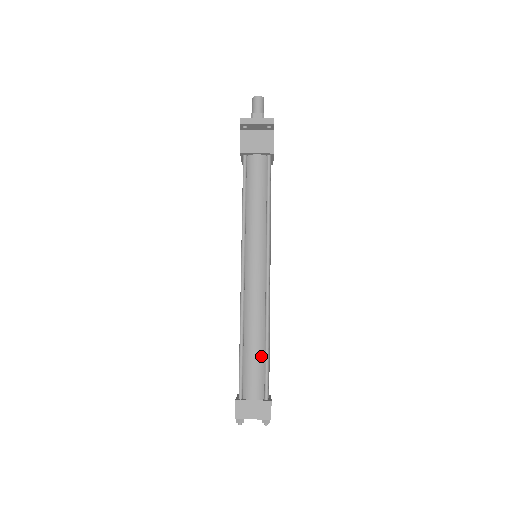
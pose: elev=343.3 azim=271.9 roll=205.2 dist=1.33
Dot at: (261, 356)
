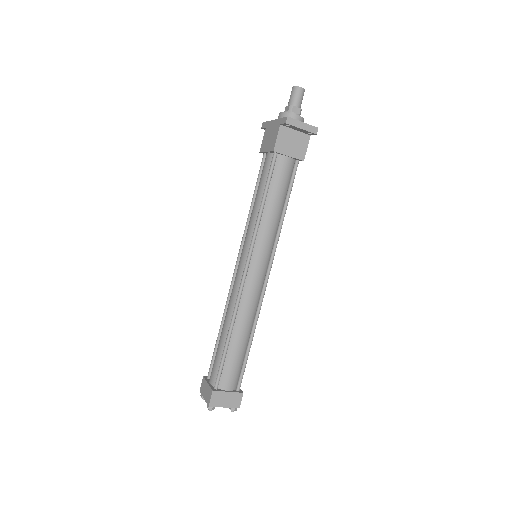
Dot at: (243, 353)
